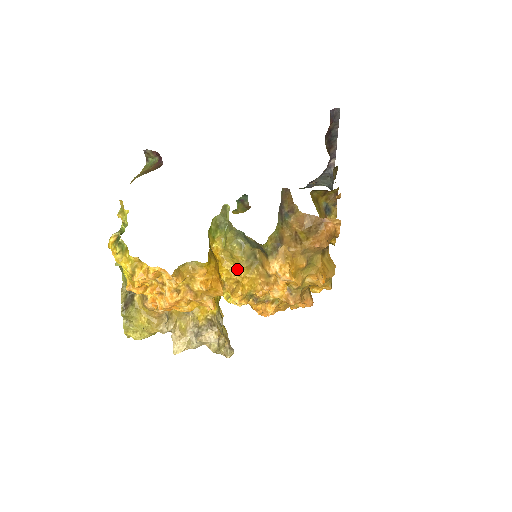
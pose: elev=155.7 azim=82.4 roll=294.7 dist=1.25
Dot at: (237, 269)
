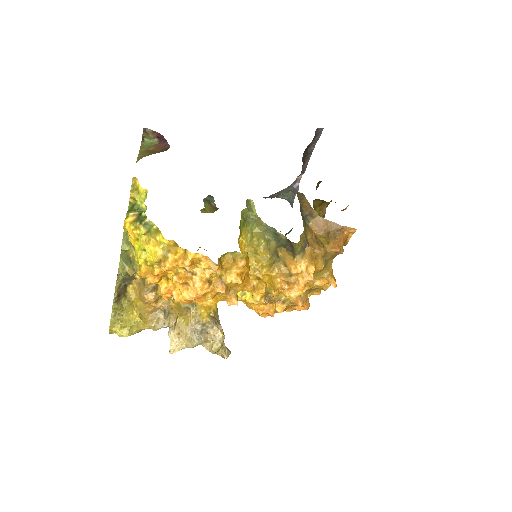
Dot at: (259, 266)
